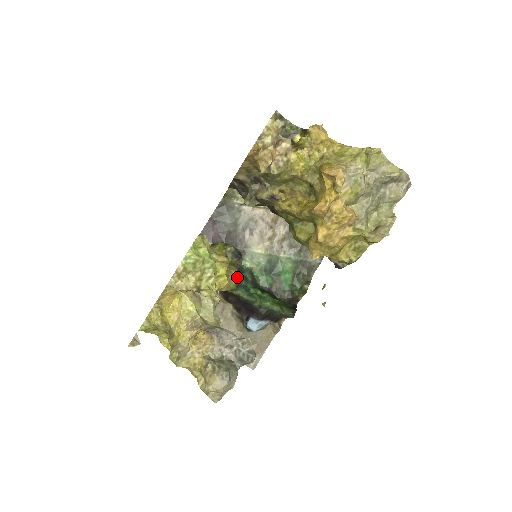
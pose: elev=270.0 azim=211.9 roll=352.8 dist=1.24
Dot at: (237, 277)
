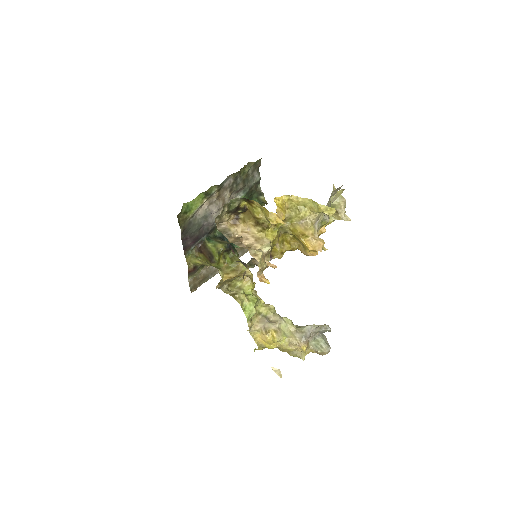
Dot at: (233, 250)
